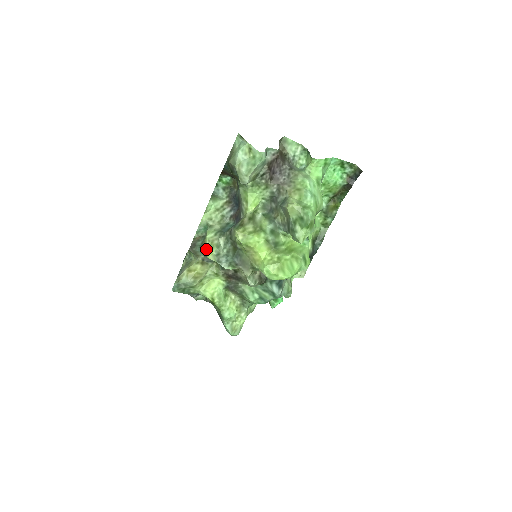
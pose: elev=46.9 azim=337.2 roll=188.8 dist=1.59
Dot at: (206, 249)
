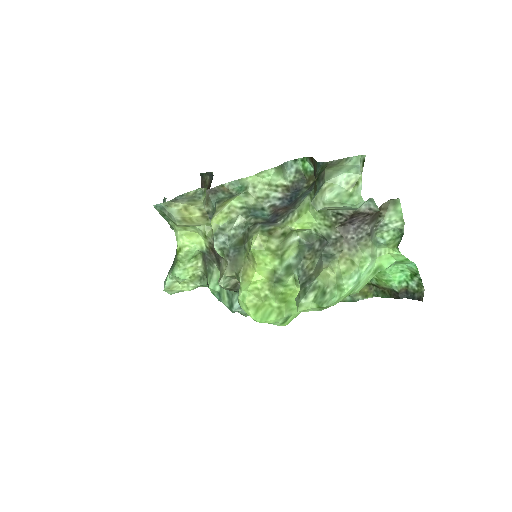
Dot at: (219, 211)
